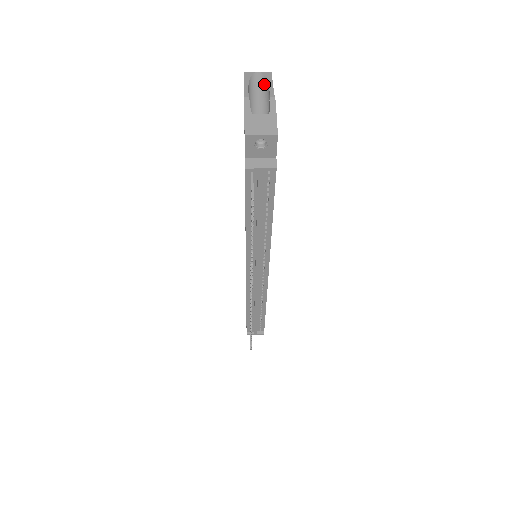
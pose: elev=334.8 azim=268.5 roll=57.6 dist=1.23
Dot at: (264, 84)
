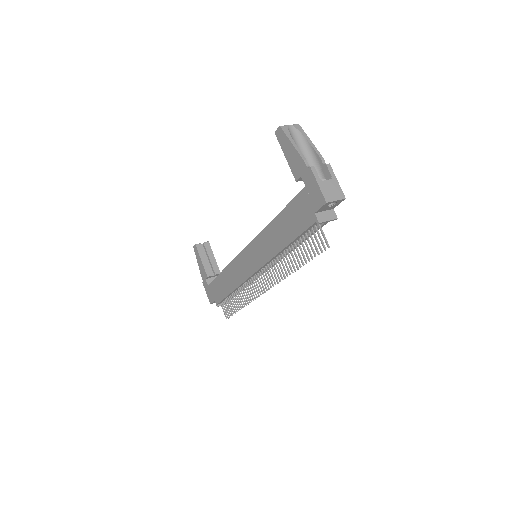
Dot at: (301, 139)
